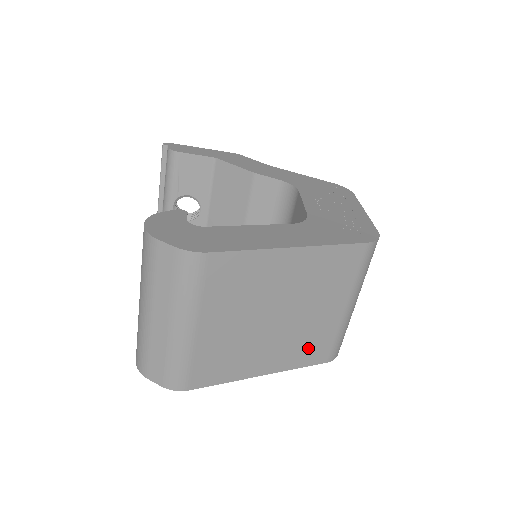
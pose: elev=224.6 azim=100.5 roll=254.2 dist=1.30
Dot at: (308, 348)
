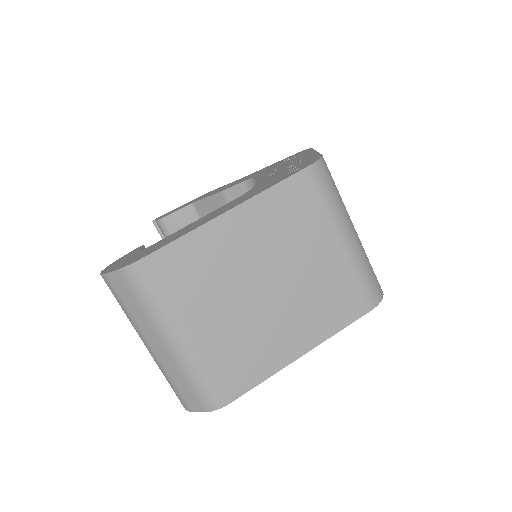
Dot at: (333, 304)
